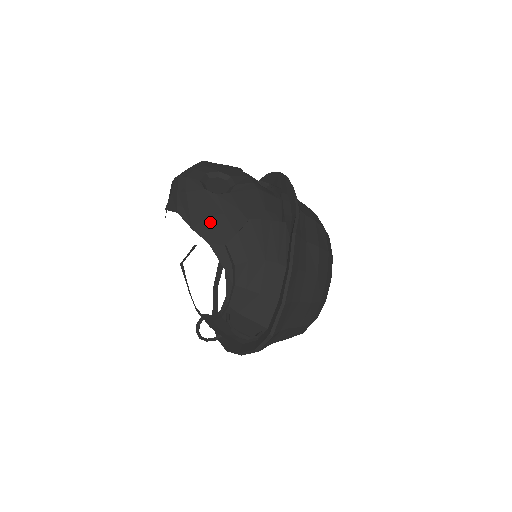
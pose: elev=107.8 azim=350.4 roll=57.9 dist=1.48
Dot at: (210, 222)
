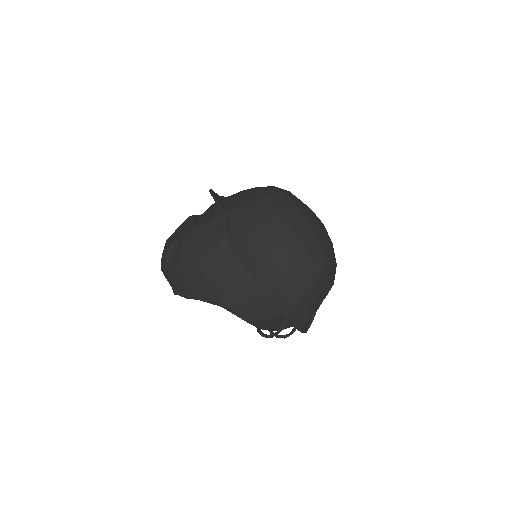
Dot at: (188, 286)
